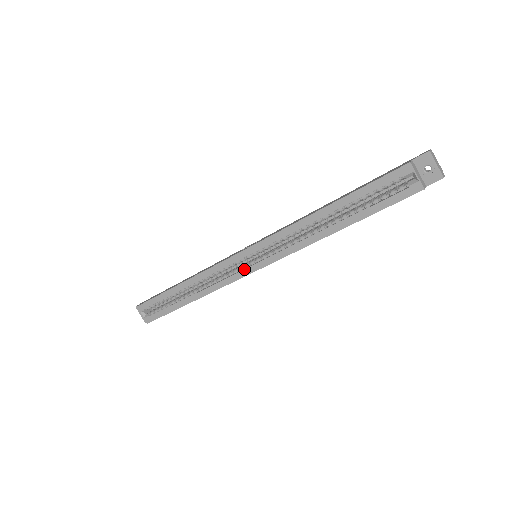
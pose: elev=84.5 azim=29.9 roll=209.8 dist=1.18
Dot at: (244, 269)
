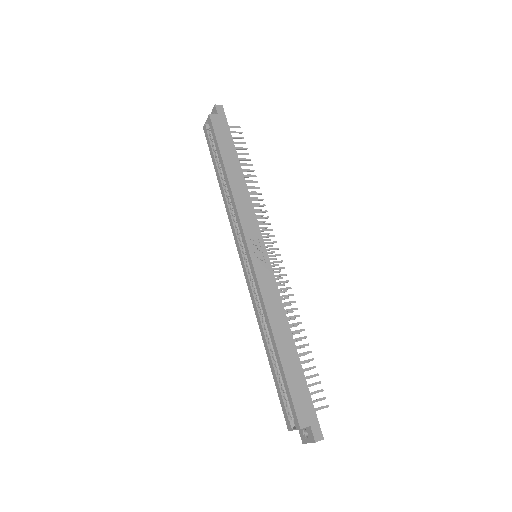
Dot at: (240, 249)
